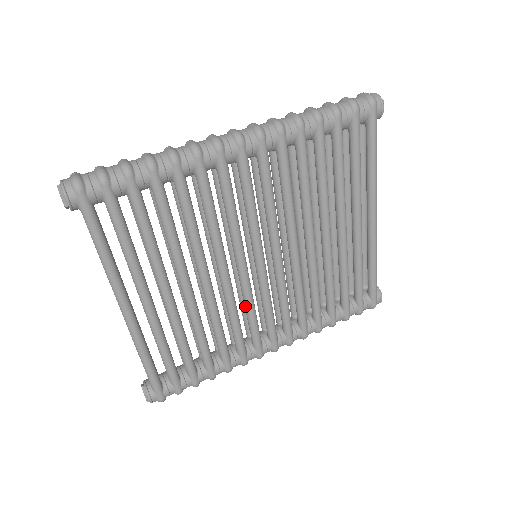
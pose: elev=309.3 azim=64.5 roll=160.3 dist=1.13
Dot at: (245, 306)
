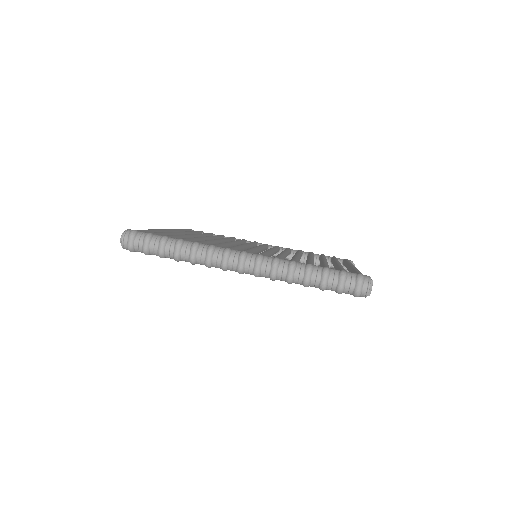
Dot at: occluded
